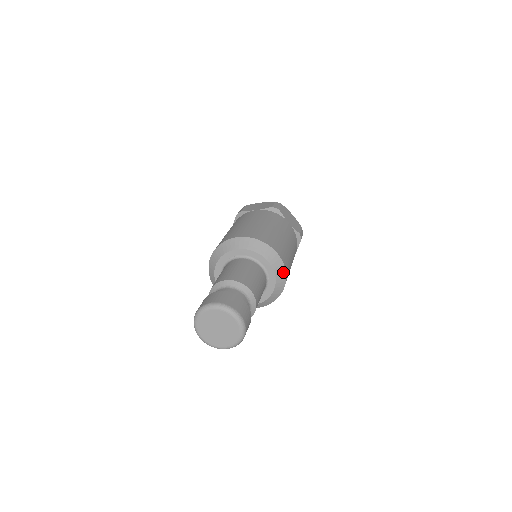
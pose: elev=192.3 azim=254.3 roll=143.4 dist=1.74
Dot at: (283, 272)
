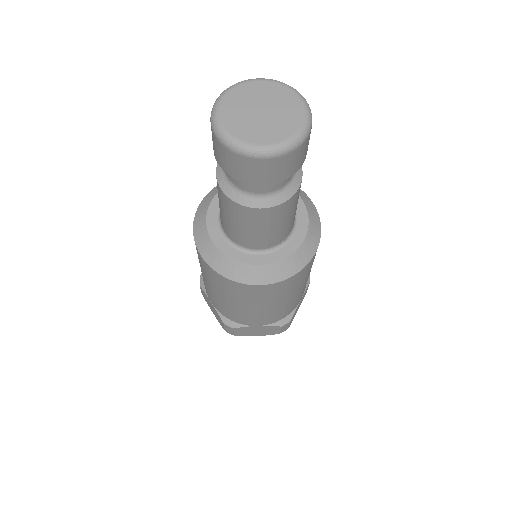
Dot at: (317, 224)
